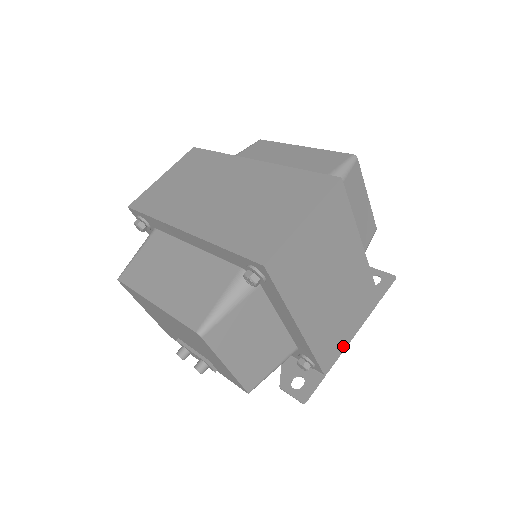
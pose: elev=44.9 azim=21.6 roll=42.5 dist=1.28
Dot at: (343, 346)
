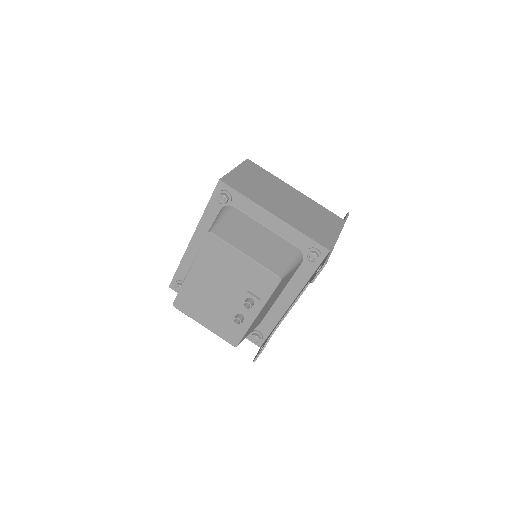
Dot at: (333, 238)
